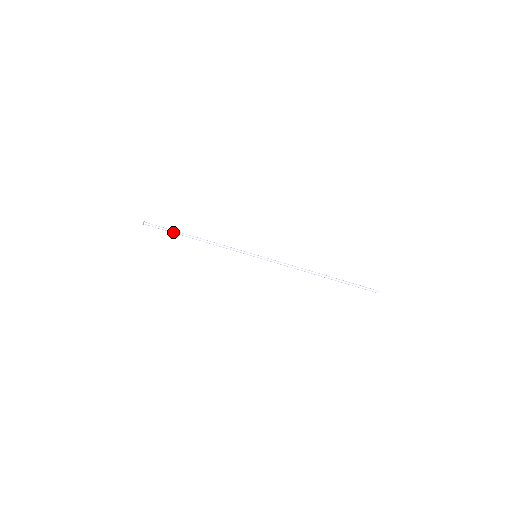
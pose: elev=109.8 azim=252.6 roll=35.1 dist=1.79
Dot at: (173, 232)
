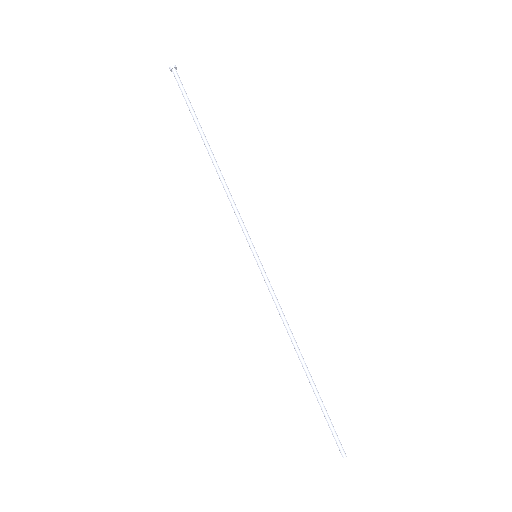
Dot at: (195, 118)
